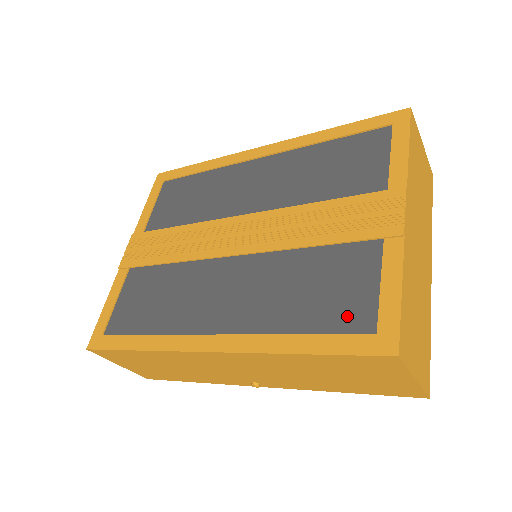
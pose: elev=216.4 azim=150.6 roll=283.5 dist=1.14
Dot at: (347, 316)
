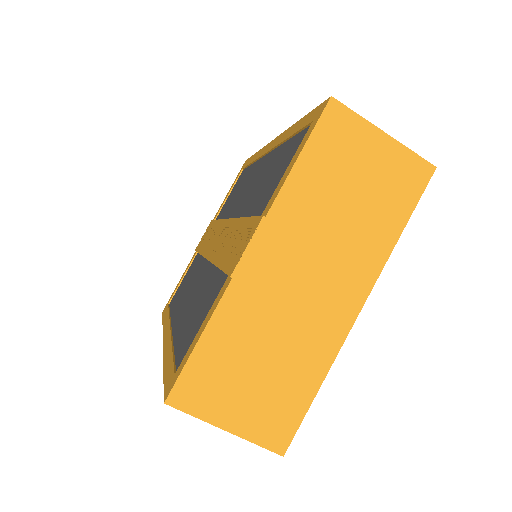
Dot at: (185, 348)
